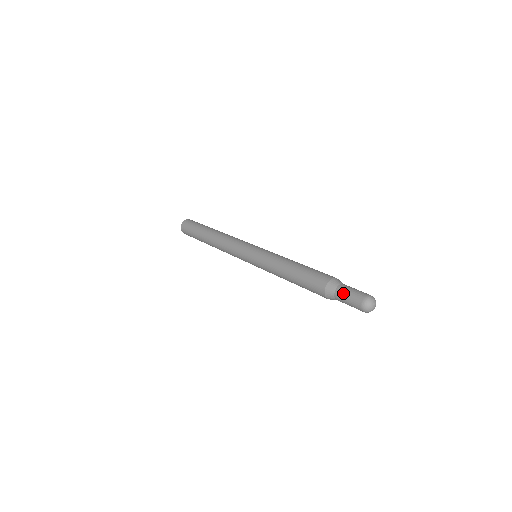
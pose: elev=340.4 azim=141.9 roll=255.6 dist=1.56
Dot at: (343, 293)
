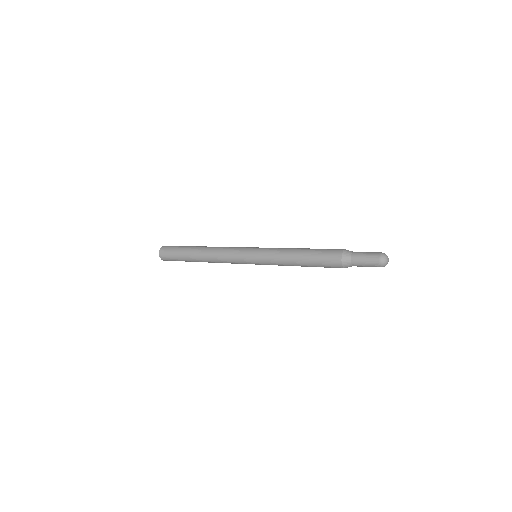
Dot at: (359, 258)
